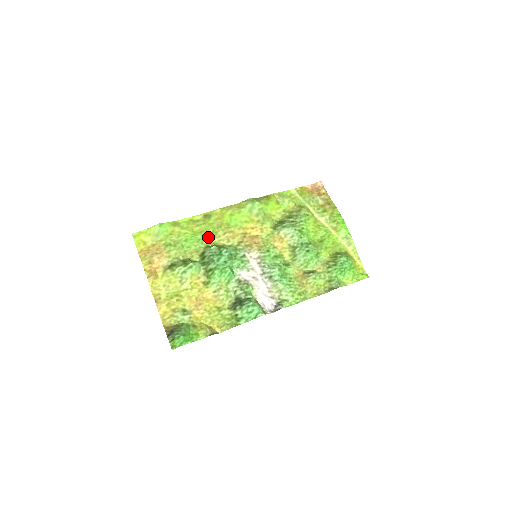
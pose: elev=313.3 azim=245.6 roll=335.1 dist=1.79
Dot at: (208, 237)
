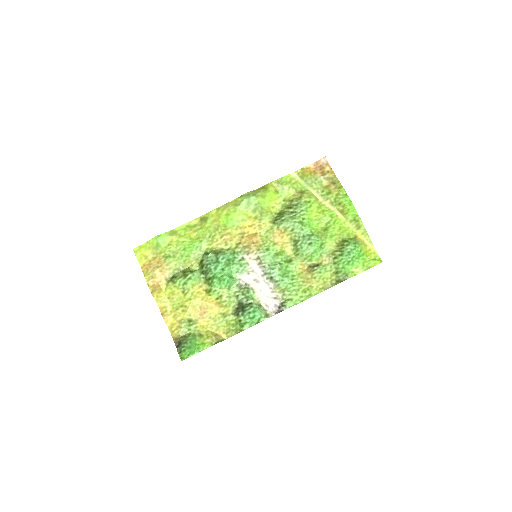
Dot at: (206, 243)
